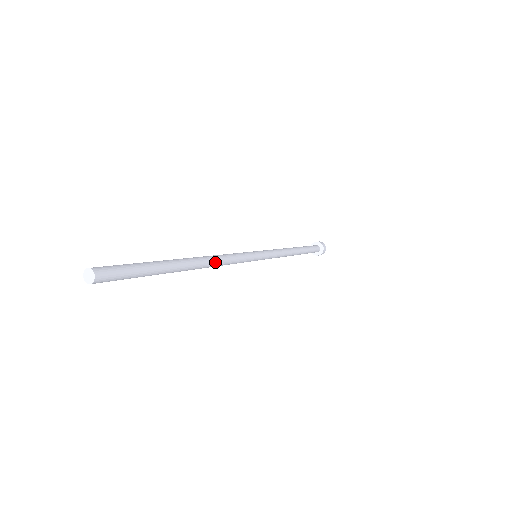
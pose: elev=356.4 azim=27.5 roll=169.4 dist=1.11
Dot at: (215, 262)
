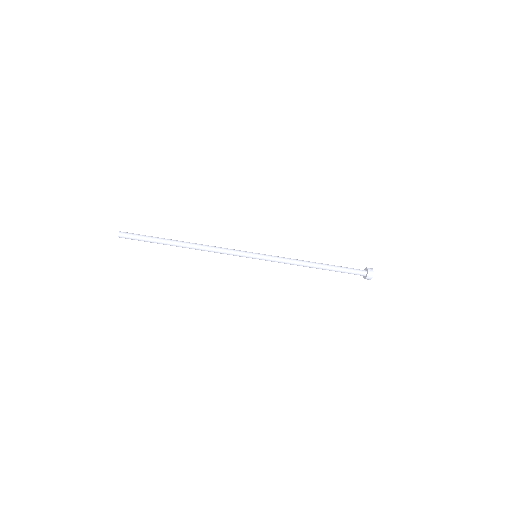
Dot at: (204, 245)
